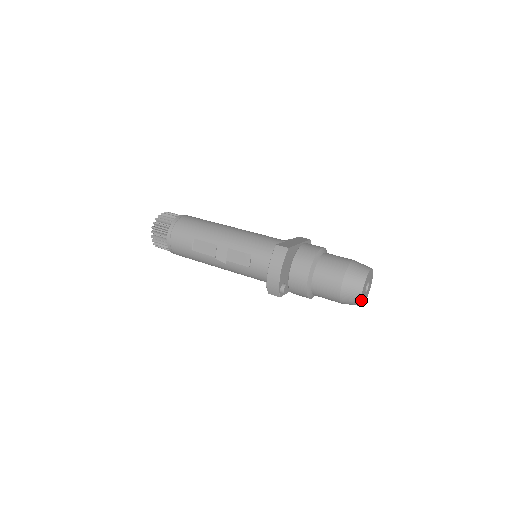
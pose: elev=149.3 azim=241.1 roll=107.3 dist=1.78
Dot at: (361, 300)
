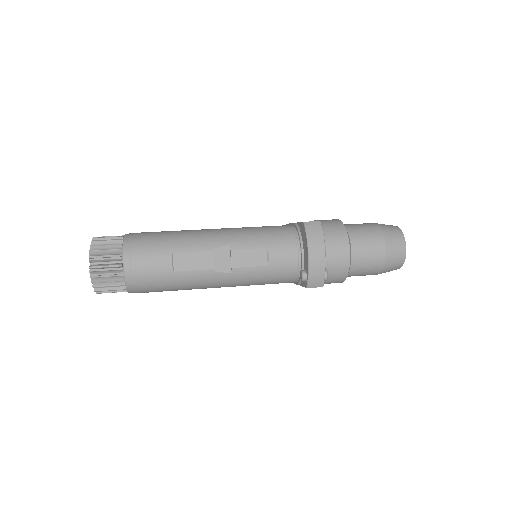
Dot at: (403, 260)
